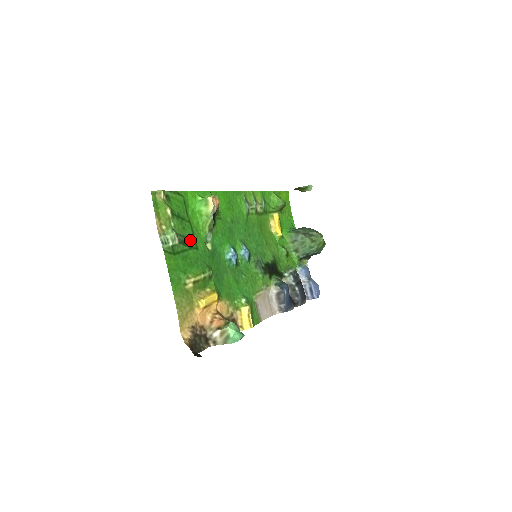
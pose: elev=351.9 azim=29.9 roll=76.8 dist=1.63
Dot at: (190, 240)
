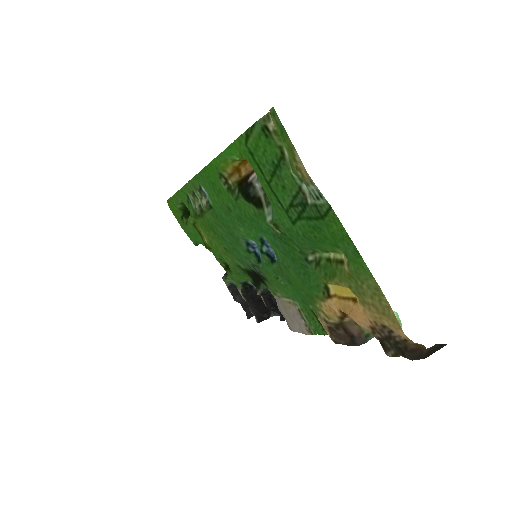
Dot at: (290, 207)
